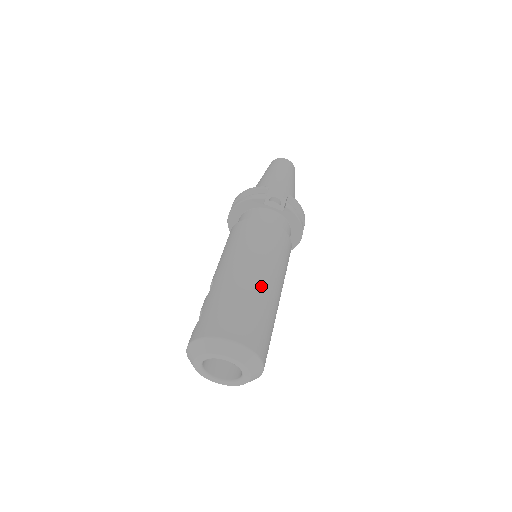
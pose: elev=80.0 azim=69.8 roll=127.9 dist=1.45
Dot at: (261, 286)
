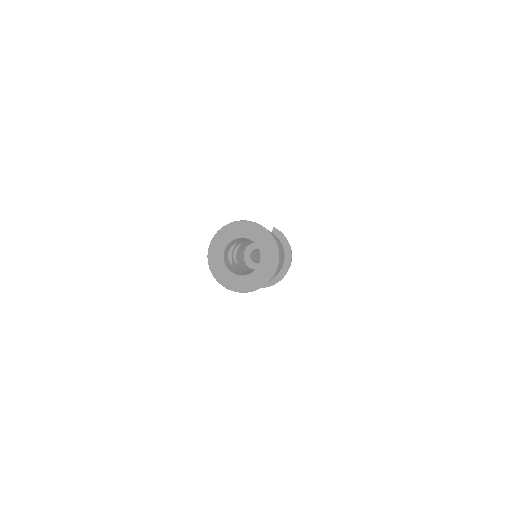
Dot at: occluded
